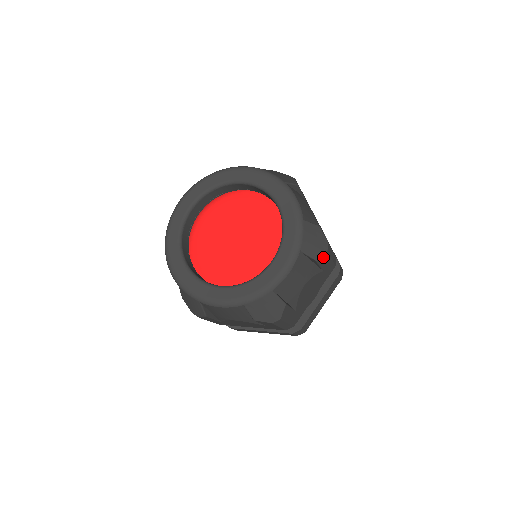
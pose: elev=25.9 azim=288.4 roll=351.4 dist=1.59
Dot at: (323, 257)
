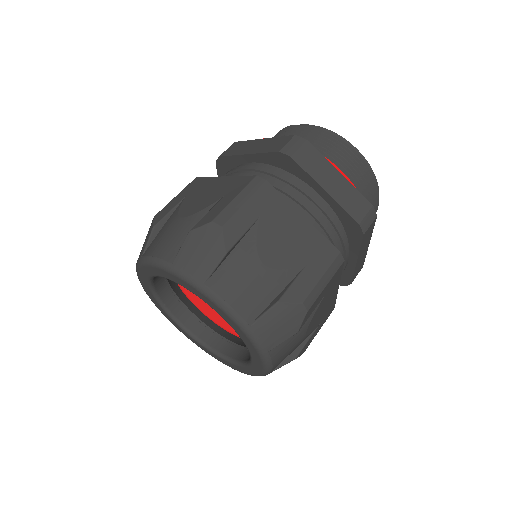
Dot at: (307, 315)
